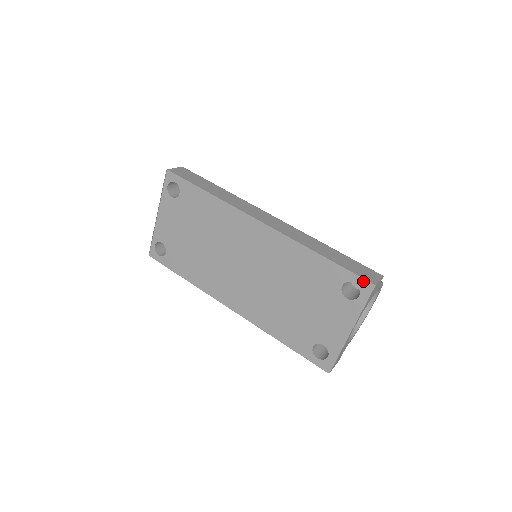
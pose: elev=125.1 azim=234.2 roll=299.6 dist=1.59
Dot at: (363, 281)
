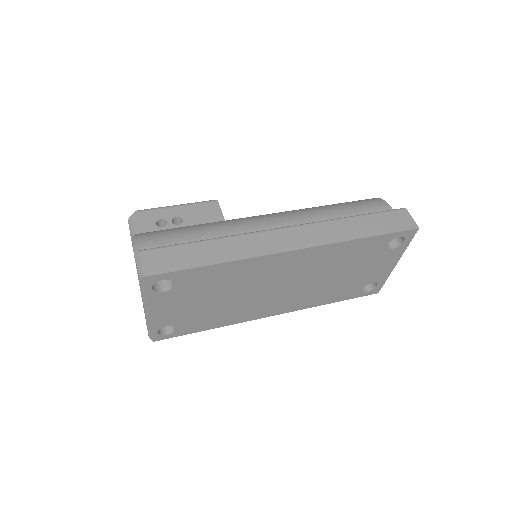
Dot at: (408, 232)
